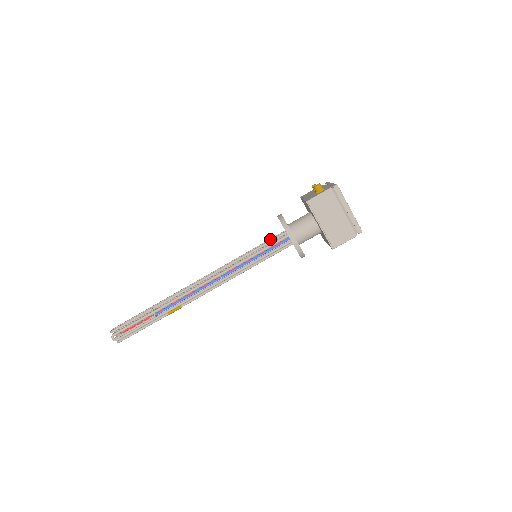
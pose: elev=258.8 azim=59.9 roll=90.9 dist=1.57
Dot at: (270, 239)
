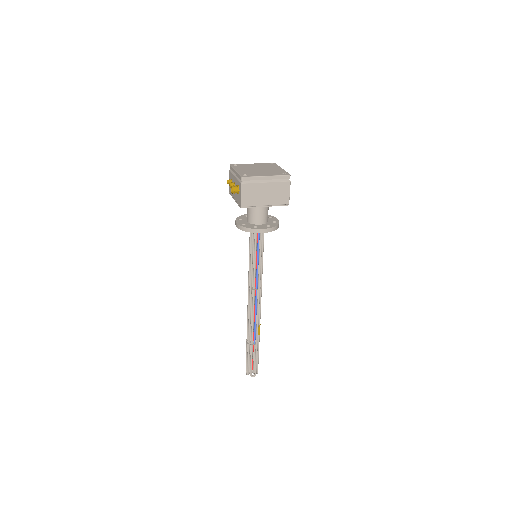
Dot at: (250, 239)
